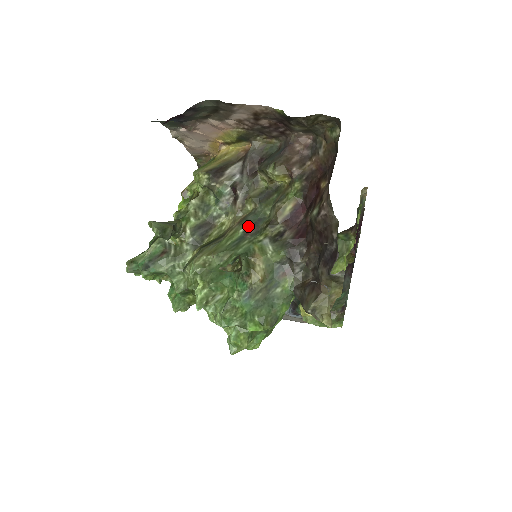
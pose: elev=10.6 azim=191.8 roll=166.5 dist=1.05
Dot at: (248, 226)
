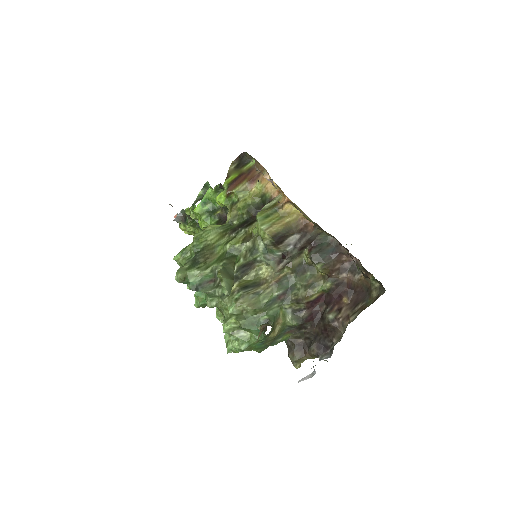
Dot at: (282, 292)
